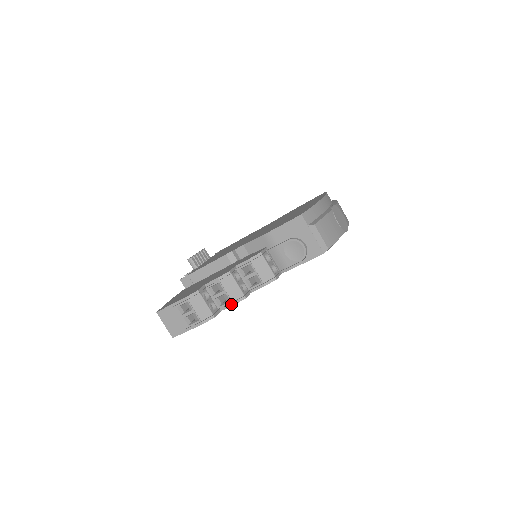
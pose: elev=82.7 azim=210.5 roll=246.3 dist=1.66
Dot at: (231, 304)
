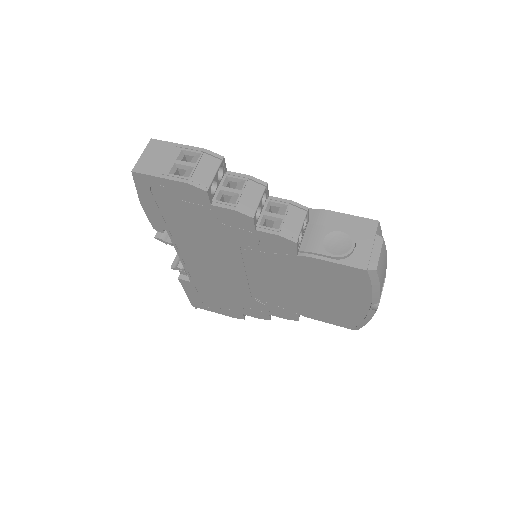
Dot at: (232, 207)
